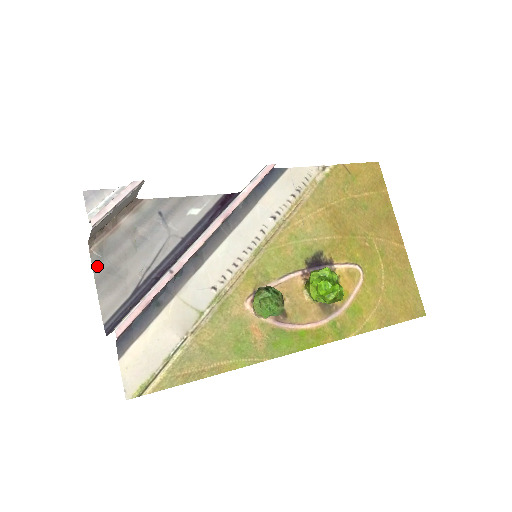
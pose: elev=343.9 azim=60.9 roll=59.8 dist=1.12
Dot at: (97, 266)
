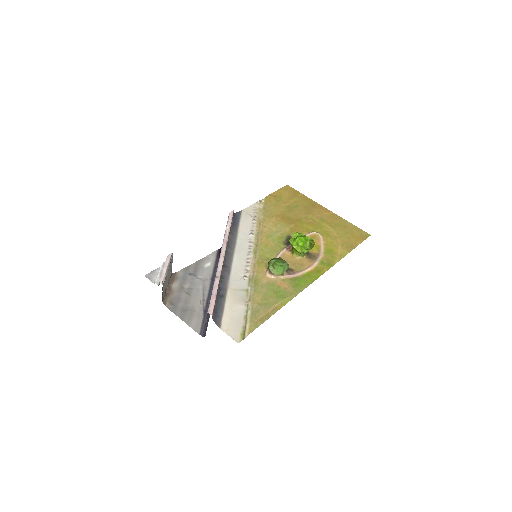
Dot at: (175, 311)
